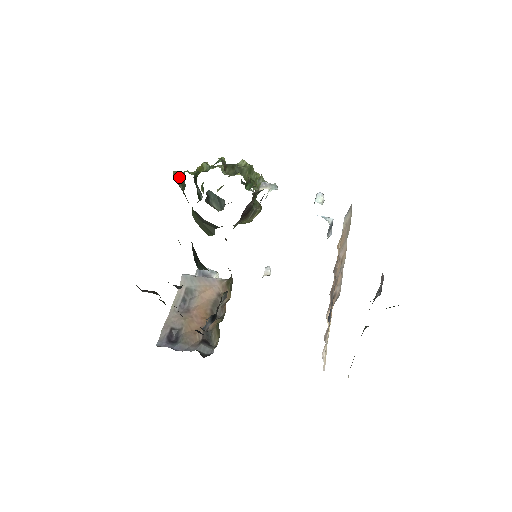
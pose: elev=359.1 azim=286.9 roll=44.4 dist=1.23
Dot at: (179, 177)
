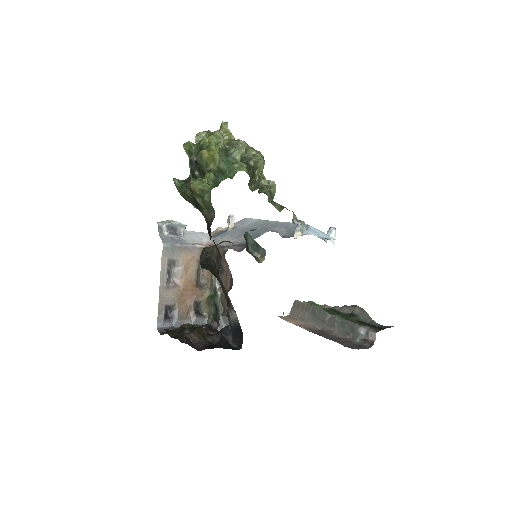
Dot at: (201, 194)
